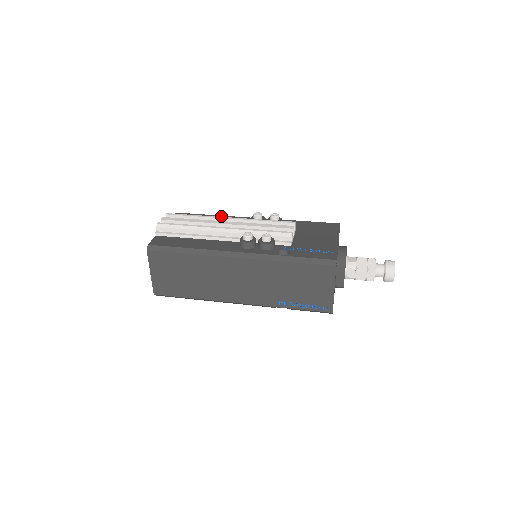
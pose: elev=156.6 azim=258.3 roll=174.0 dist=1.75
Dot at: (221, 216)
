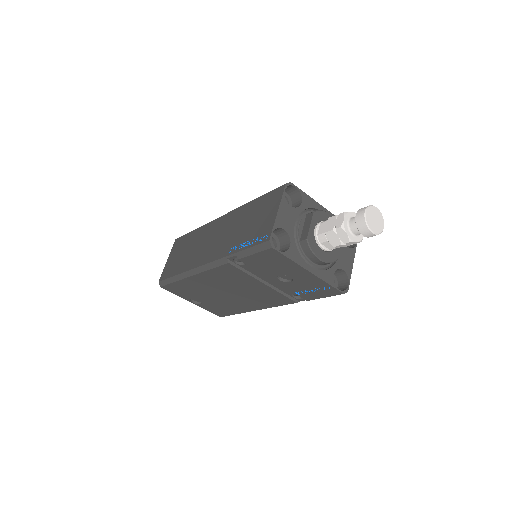
Dot at: occluded
